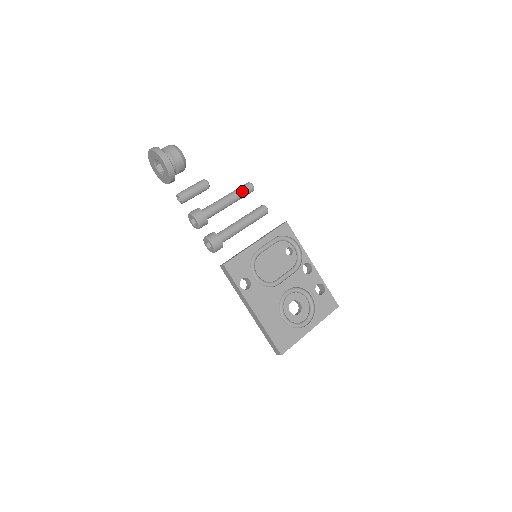
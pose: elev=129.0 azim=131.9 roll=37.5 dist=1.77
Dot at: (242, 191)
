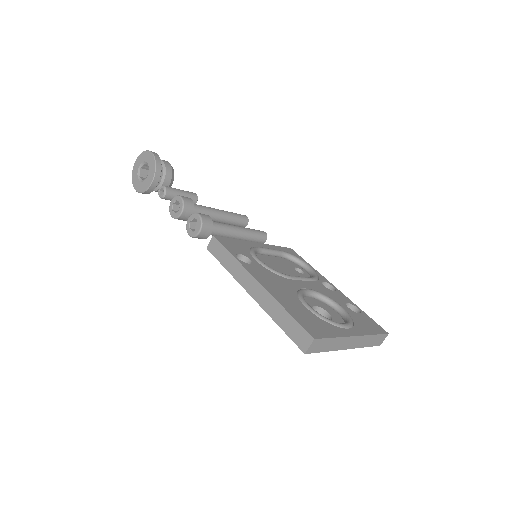
Dot at: (235, 213)
